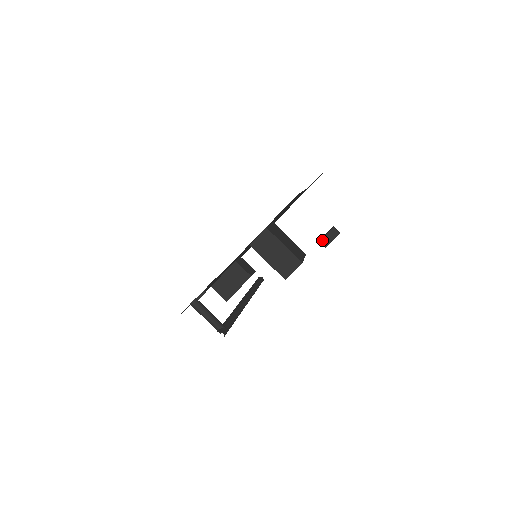
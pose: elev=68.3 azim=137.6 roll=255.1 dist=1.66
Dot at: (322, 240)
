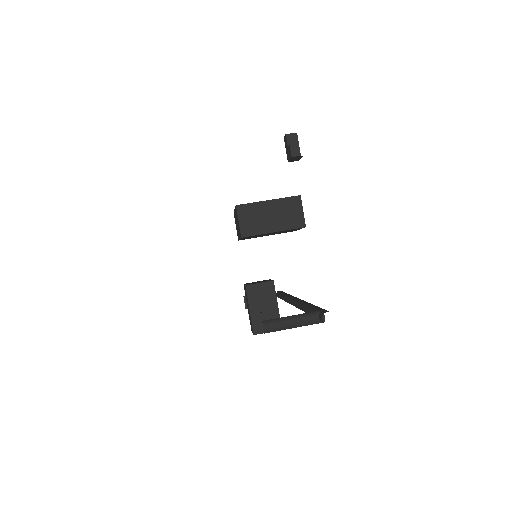
Dot at: (291, 155)
